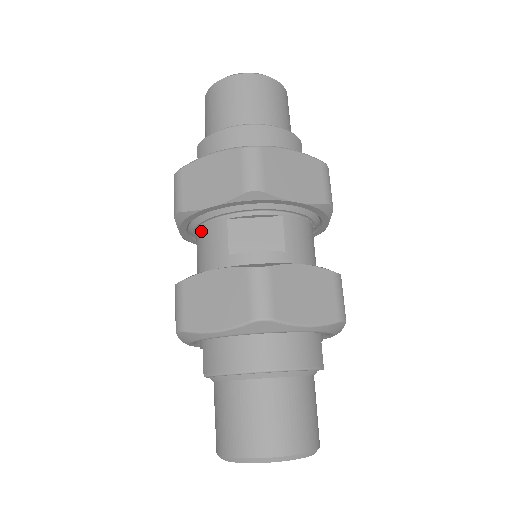
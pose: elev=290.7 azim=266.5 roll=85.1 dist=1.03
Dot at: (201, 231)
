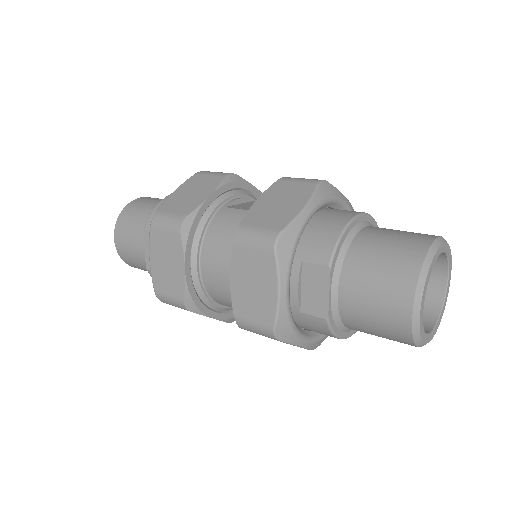
Dot at: (208, 235)
